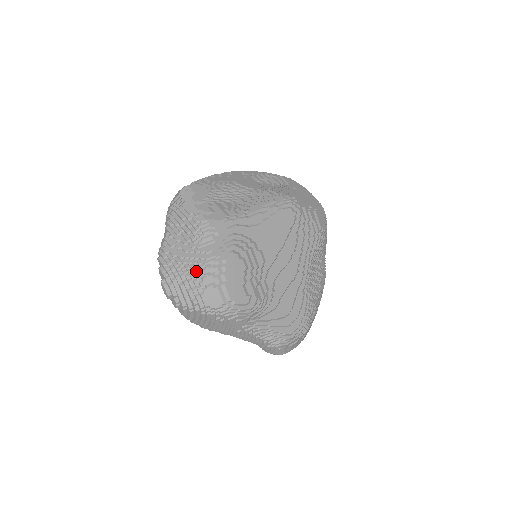
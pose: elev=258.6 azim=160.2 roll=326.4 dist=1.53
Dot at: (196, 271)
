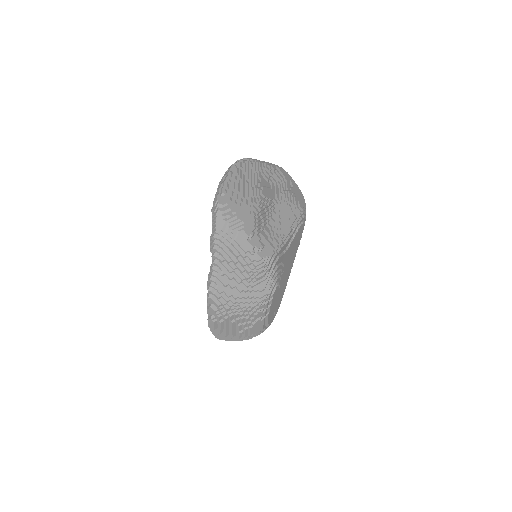
Dot at: (250, 310)
